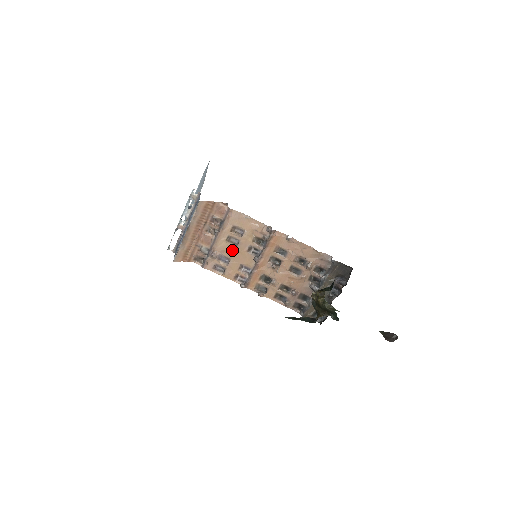
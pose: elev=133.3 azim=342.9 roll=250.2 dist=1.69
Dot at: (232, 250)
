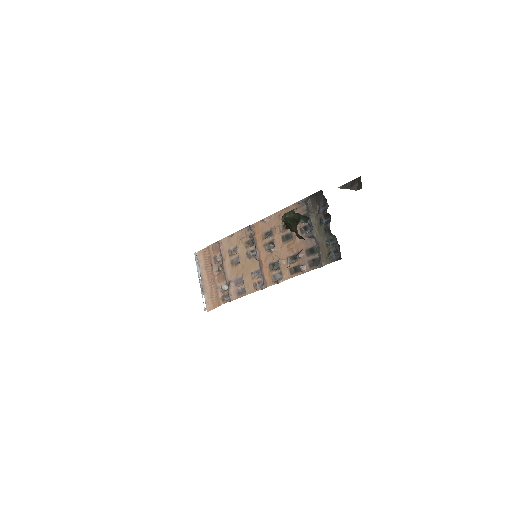
Dot at: (239, 268)
